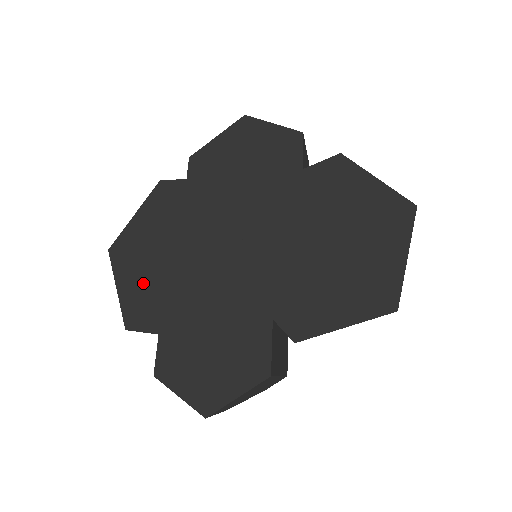
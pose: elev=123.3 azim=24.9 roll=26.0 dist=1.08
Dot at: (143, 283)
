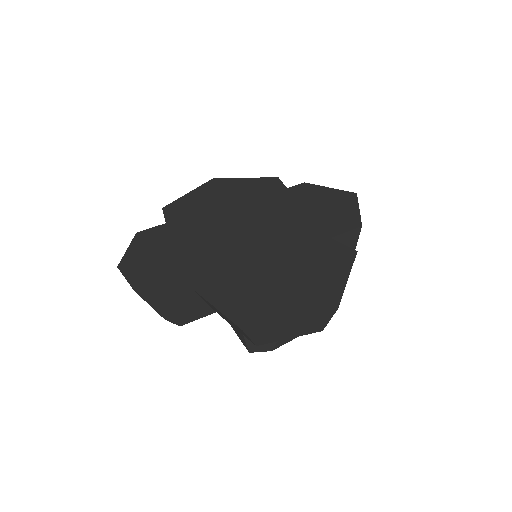
Dot at: (199, 201)
